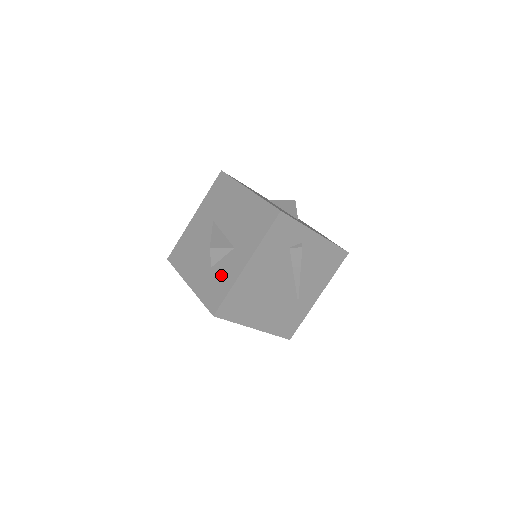
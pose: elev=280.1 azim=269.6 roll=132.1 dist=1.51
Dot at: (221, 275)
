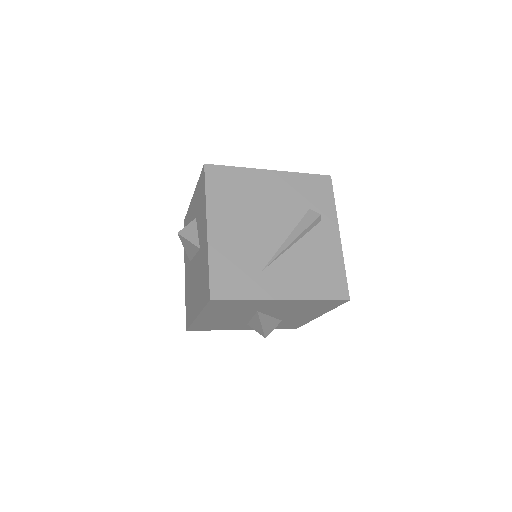
Dot at: occluded
